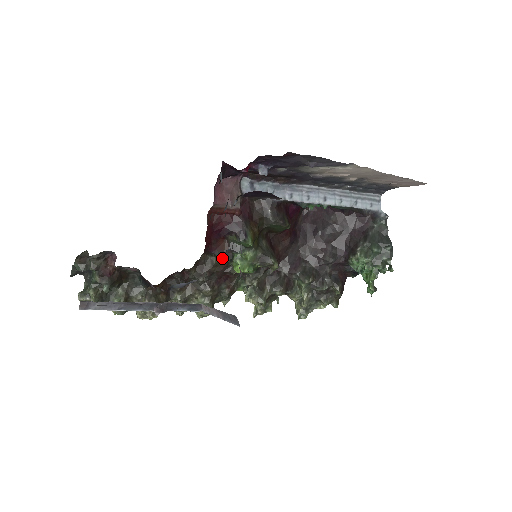
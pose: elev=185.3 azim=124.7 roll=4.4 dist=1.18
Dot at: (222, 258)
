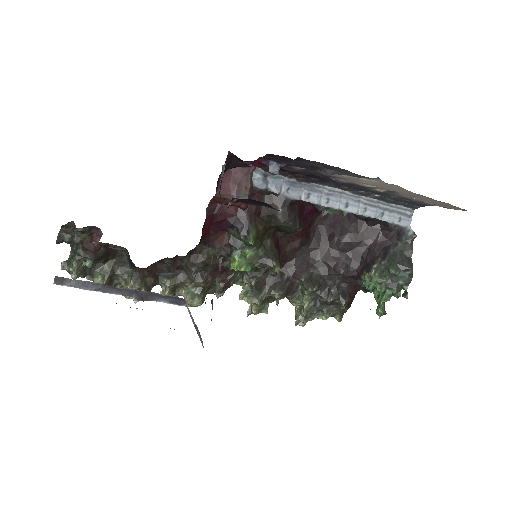
Dot at: (219, 251)
